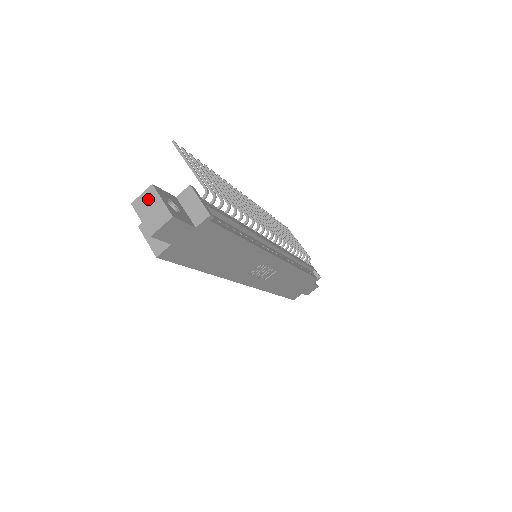
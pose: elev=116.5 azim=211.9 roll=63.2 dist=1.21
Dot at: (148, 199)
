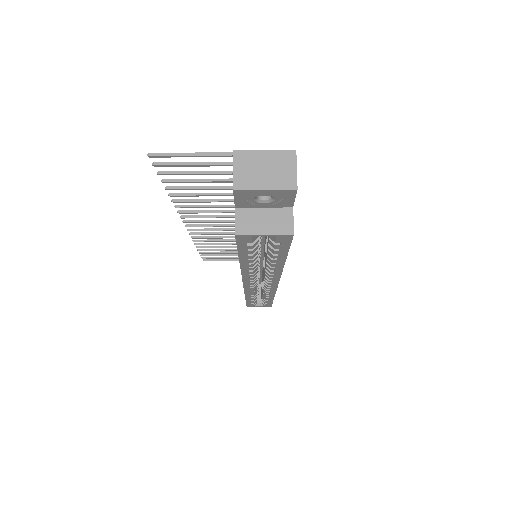
Dot at: (247, 166)
